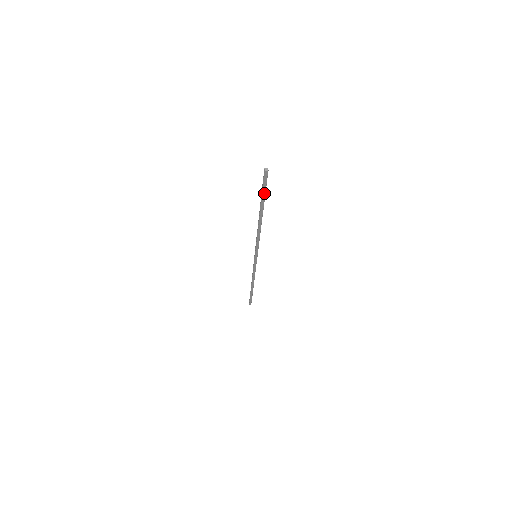
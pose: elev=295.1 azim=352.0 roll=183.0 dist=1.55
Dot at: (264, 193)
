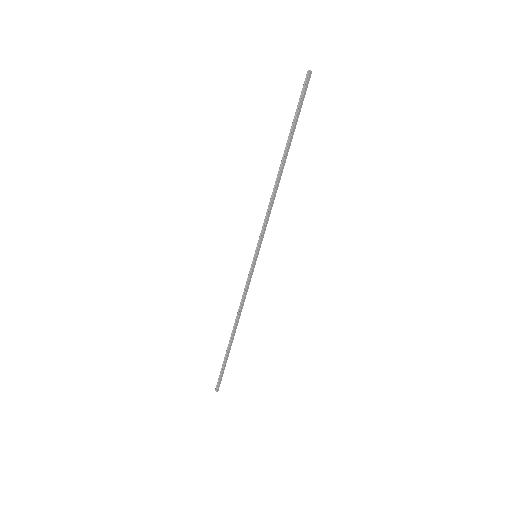
Dot at: (299, 114)
